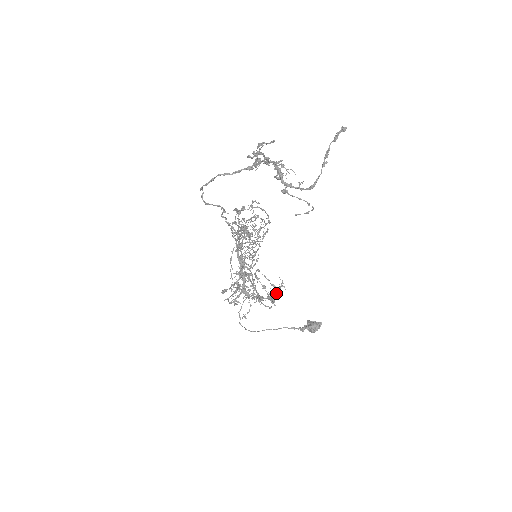
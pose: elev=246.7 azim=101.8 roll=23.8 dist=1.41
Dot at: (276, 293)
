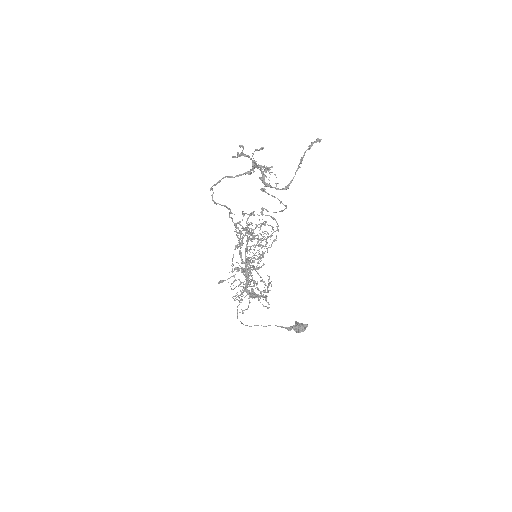
Dot at: (265, 289)
